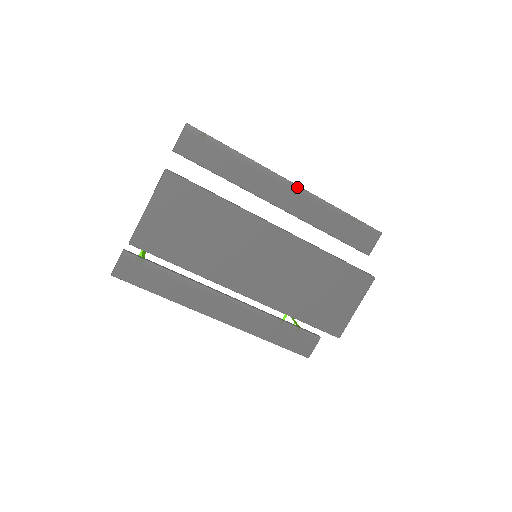
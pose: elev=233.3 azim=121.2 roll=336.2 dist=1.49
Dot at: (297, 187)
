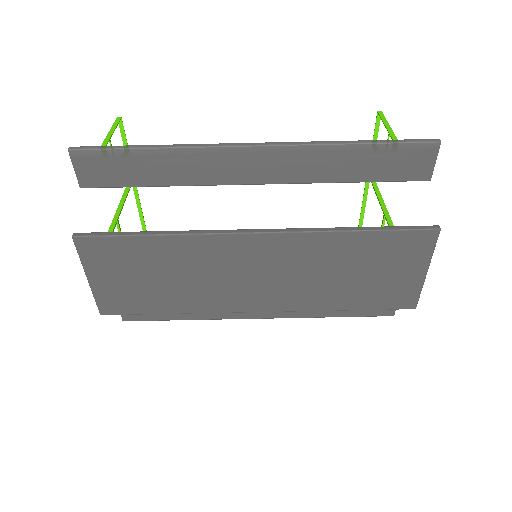
Dot at: (264, 148)
